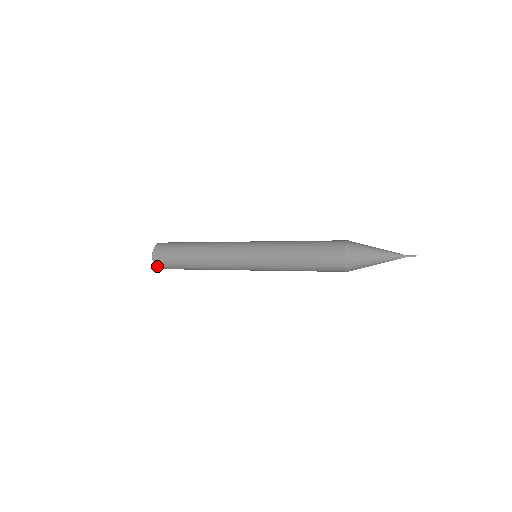
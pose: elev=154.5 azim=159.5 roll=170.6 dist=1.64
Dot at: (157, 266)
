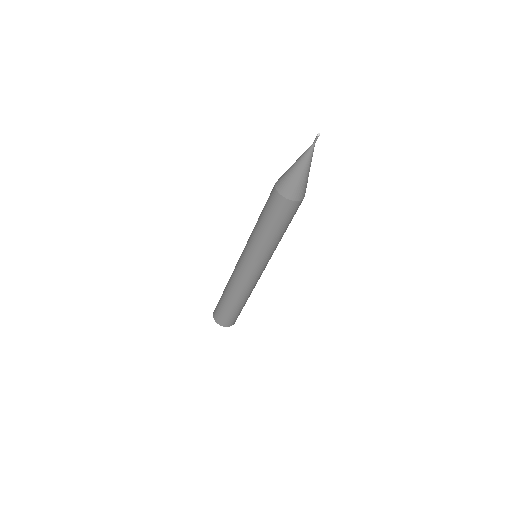
Dot at: (215, 319)
